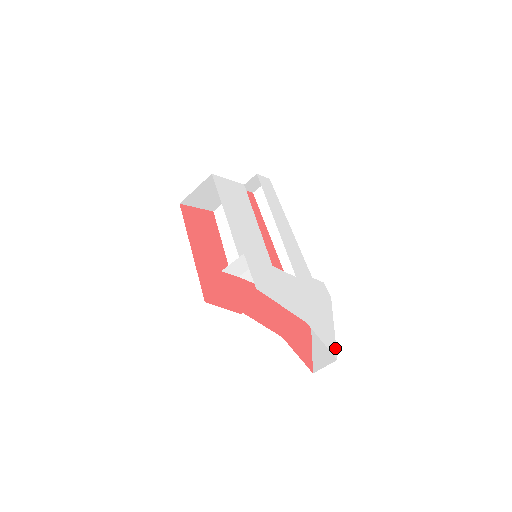
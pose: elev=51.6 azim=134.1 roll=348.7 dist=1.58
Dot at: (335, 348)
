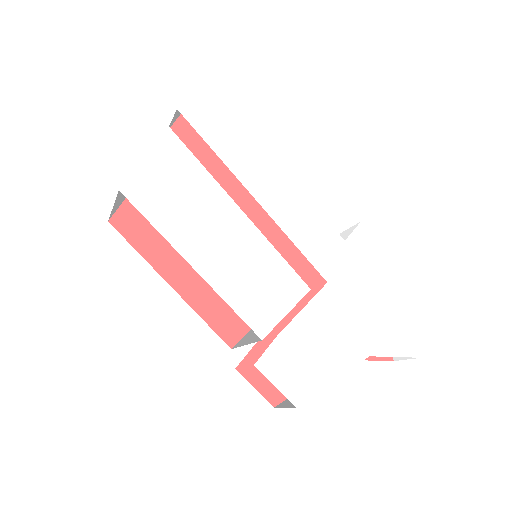
Dot at: (413, 340)
